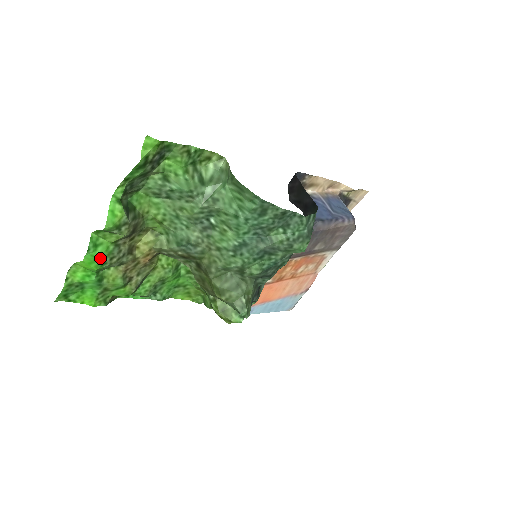
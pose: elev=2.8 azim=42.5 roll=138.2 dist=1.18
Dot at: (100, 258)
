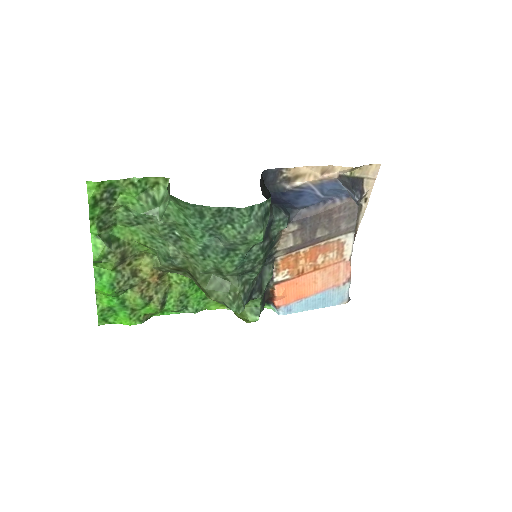
Dot at: (108, 284)
